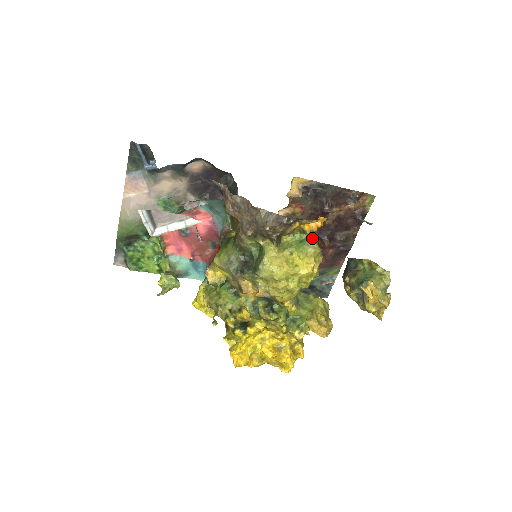
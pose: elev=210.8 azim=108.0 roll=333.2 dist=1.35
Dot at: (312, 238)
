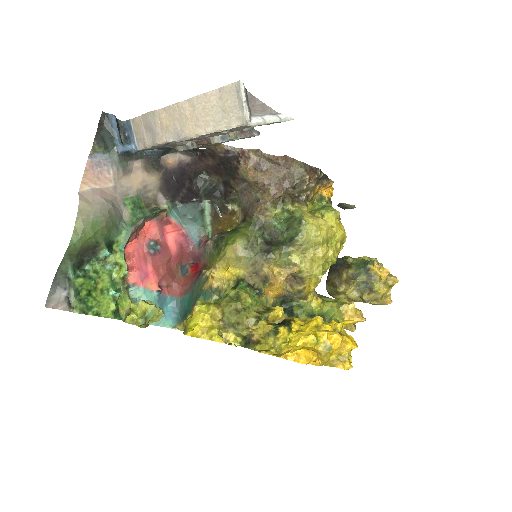
Dot at: occluded
